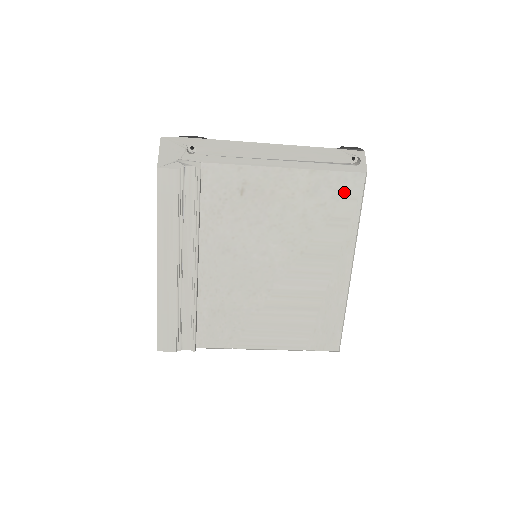
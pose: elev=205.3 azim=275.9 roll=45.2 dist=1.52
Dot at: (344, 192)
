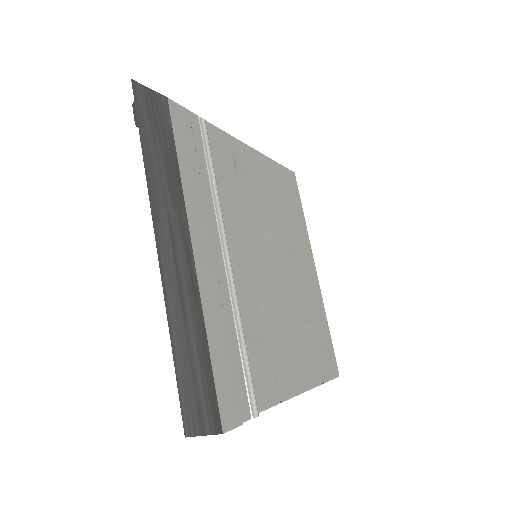
Dot at: (290, 187)
